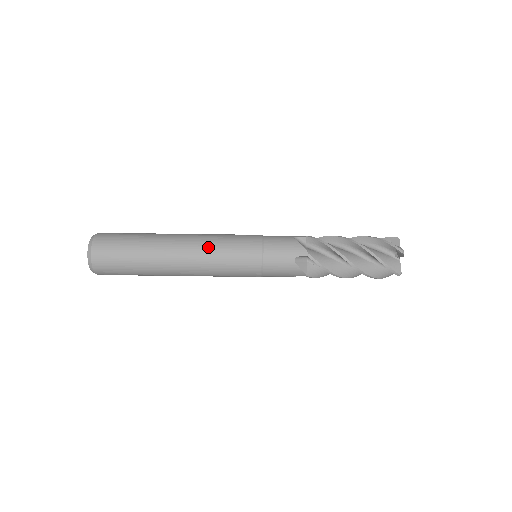
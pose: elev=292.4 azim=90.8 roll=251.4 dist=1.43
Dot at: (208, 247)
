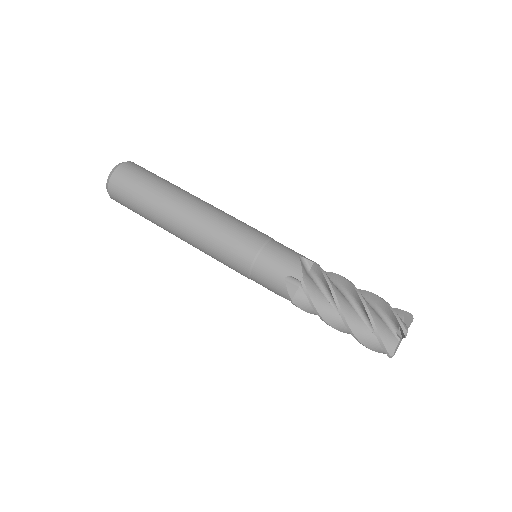
Dot at: (212, 221)
